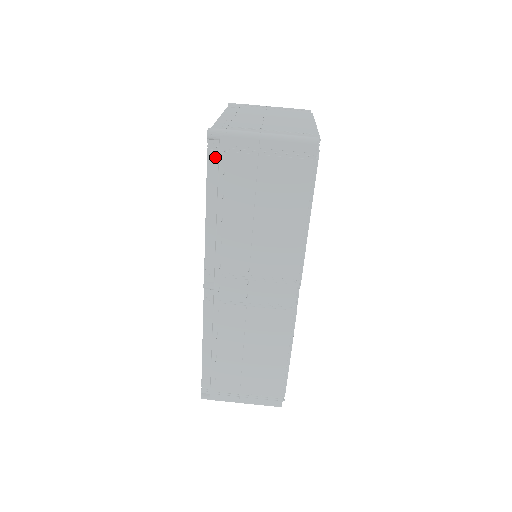
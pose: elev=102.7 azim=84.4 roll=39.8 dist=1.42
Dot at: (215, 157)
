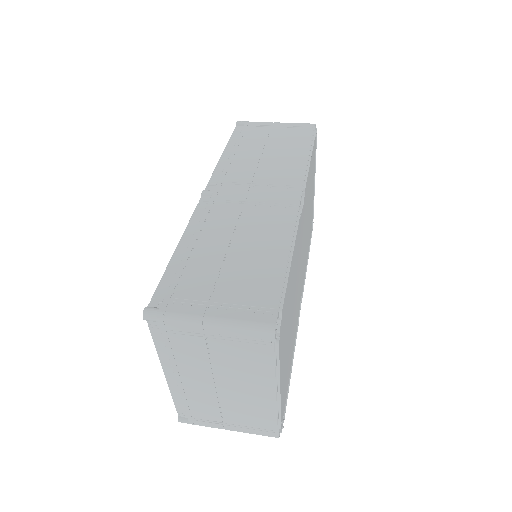
Dot at: (239, 131)
